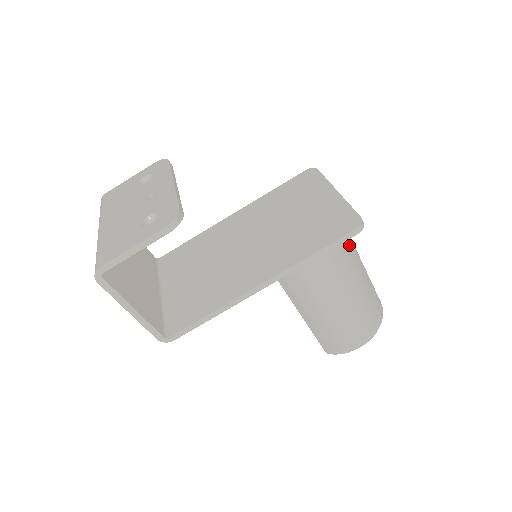
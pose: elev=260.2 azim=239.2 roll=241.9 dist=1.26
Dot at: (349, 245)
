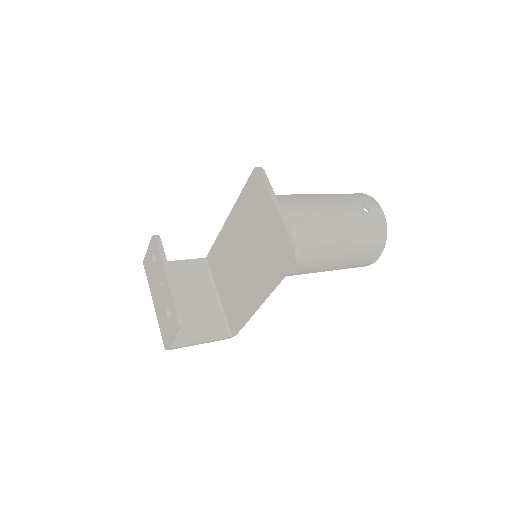
Dot at: (312, 233)
